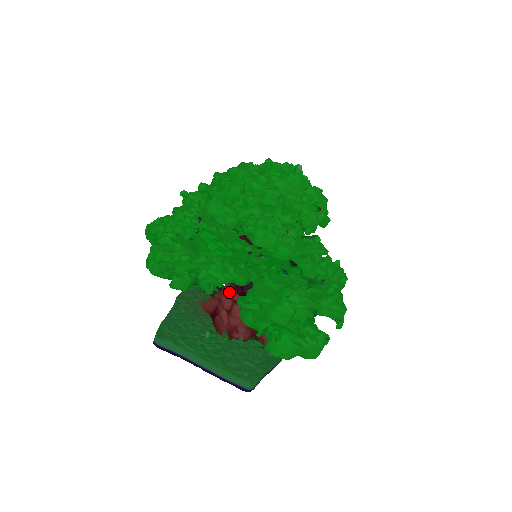
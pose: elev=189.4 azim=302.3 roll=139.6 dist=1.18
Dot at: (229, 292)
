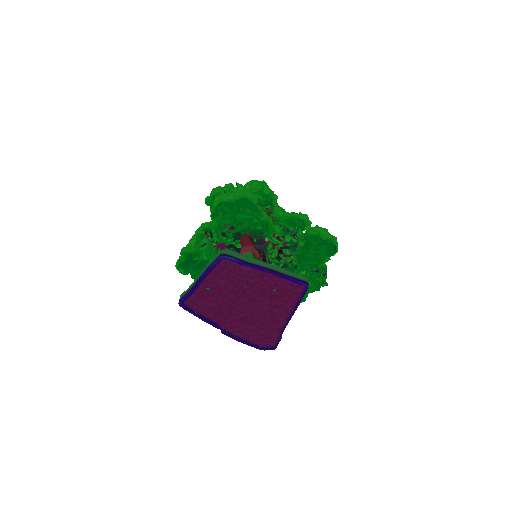
Dot at: occluded
